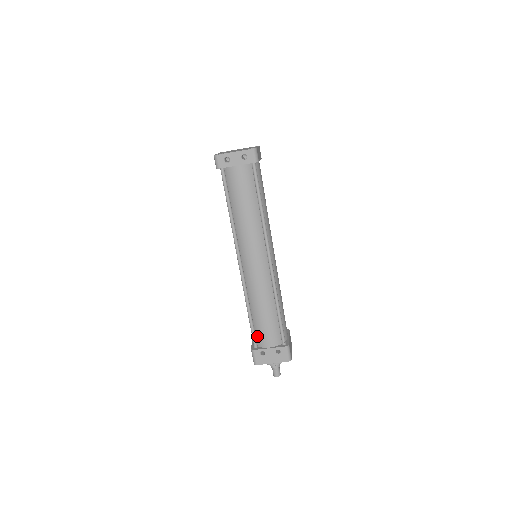
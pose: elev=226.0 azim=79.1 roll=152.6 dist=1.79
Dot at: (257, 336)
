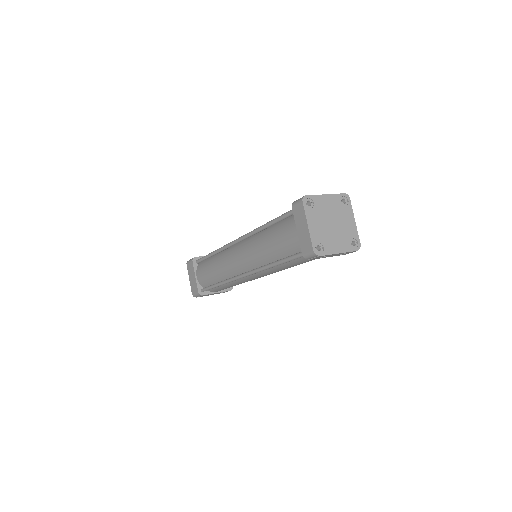
Dot at: occluded
